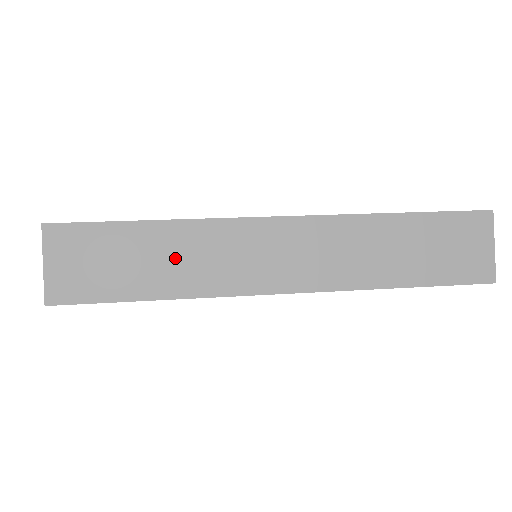
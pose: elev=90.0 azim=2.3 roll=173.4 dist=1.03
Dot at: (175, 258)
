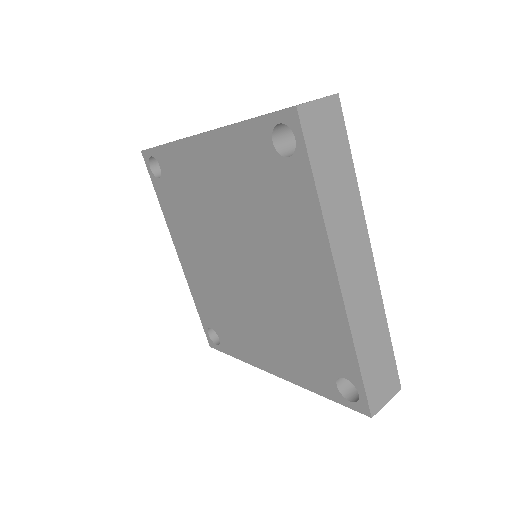
Dot at: occluded
